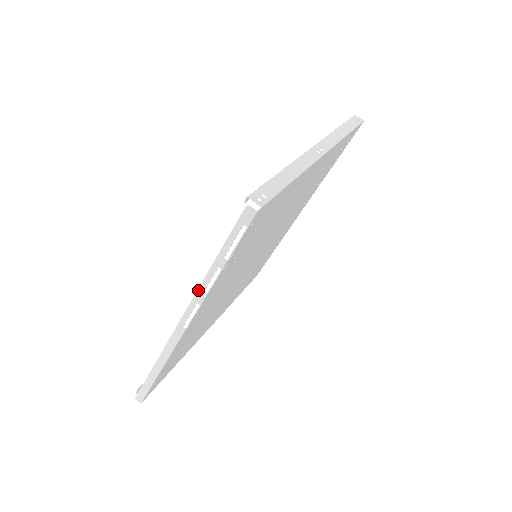
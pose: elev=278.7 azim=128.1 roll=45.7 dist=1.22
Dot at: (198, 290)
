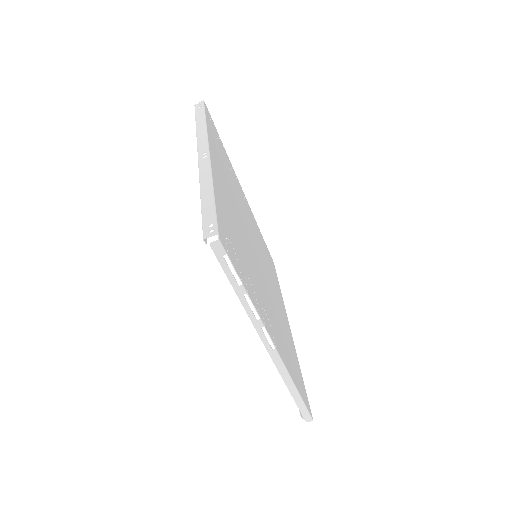
Dot at: (251, 321)
